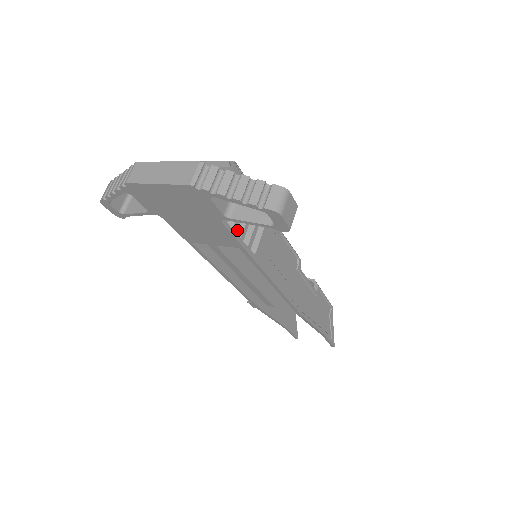
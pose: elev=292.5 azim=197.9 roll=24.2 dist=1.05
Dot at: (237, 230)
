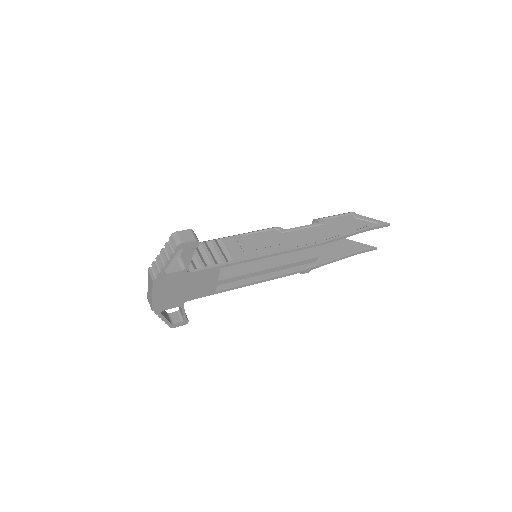
Dot at: (208, 265)
